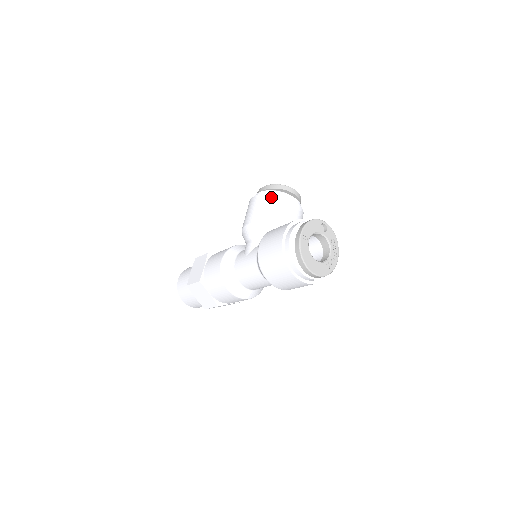
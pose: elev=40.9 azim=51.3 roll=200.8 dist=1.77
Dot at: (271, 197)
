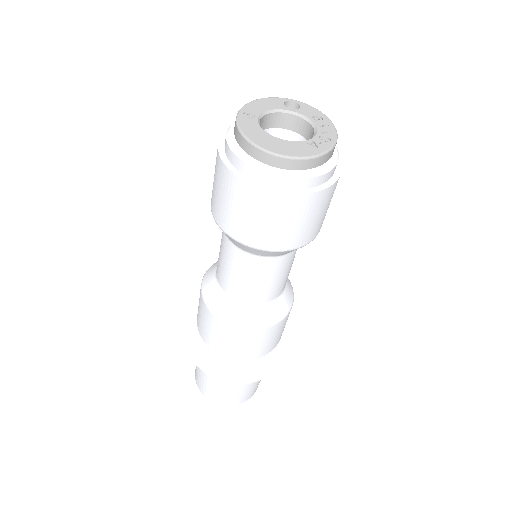
Dot at: occluded
